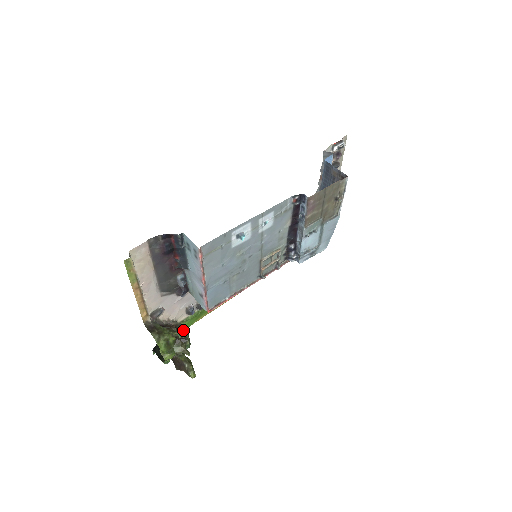
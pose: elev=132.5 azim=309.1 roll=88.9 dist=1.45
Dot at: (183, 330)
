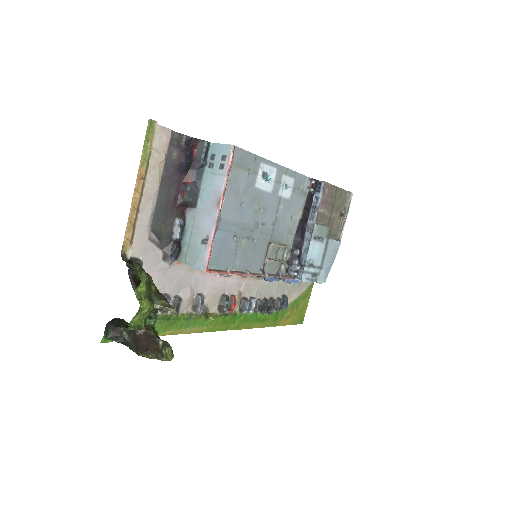
Dot at: (155, 314)
